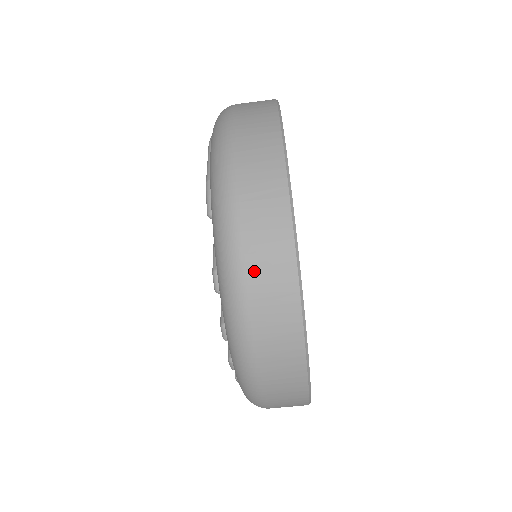
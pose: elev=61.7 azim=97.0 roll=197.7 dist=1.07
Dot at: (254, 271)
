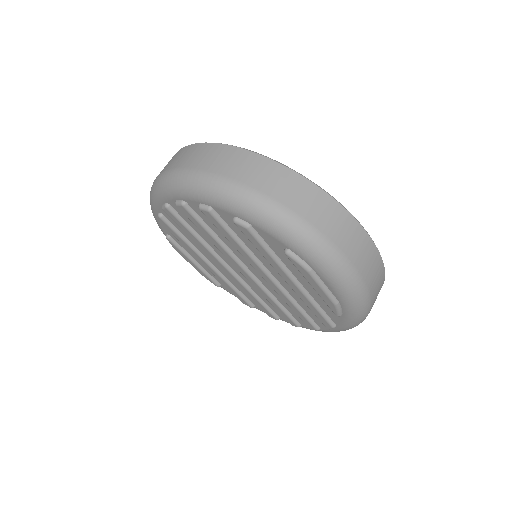
Dot at: occluded
